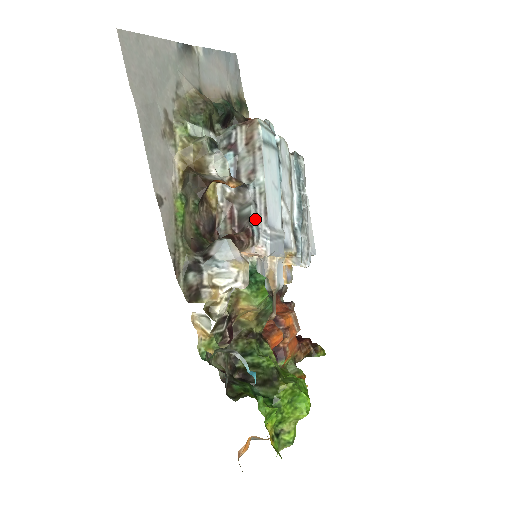
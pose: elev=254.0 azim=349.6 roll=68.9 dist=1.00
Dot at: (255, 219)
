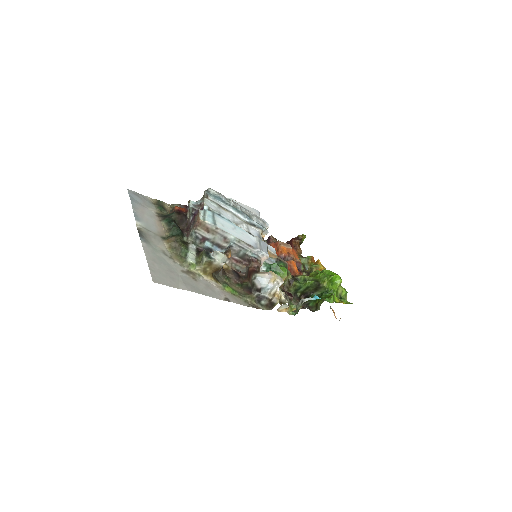
Dot at: (249, 252)
